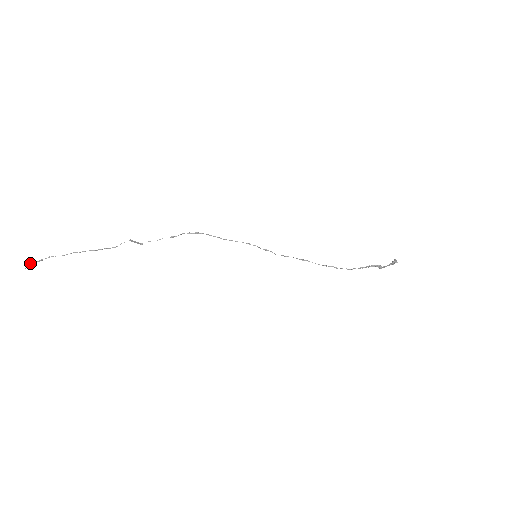
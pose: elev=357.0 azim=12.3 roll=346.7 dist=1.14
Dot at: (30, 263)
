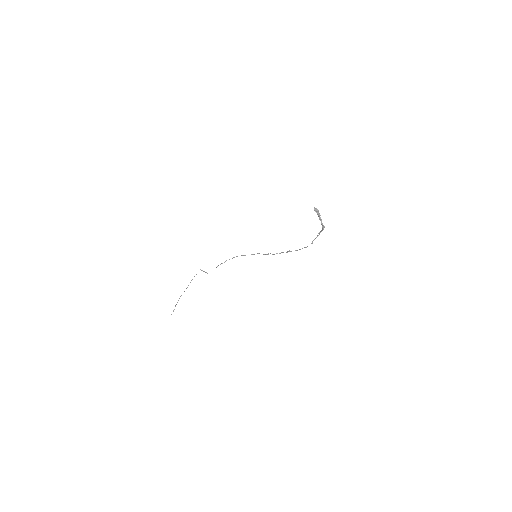
Dot at: occluded
